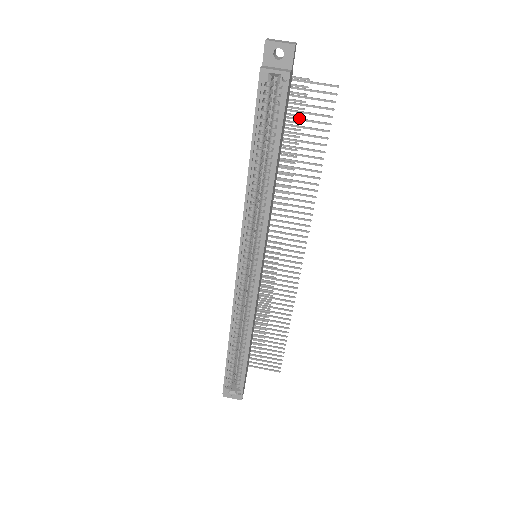
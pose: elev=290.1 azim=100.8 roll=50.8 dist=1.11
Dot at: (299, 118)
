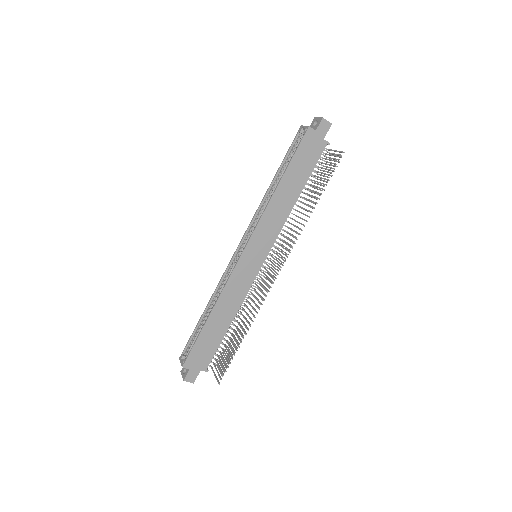
Dot at: (322, 172)
